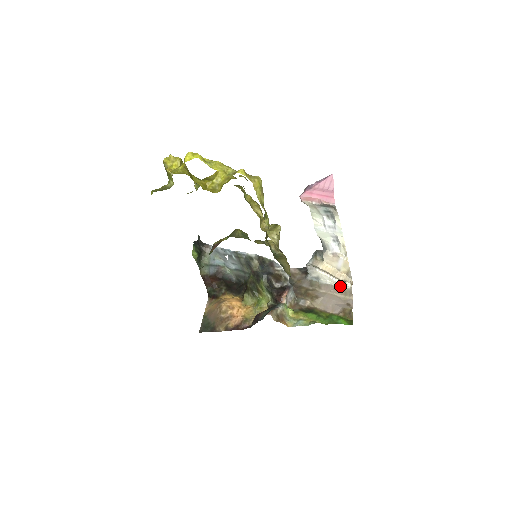
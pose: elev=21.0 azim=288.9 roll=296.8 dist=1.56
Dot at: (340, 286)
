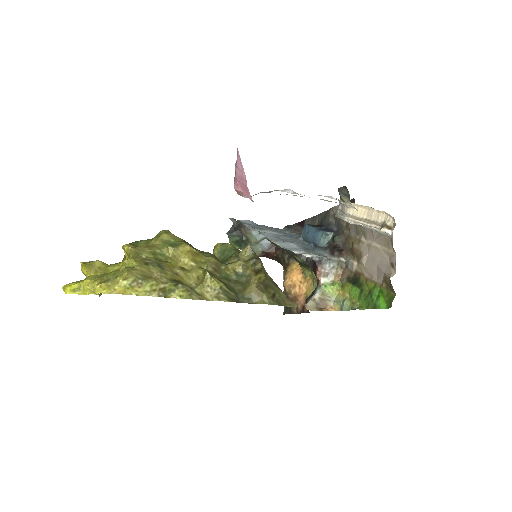
Dot at: (381, 233)
